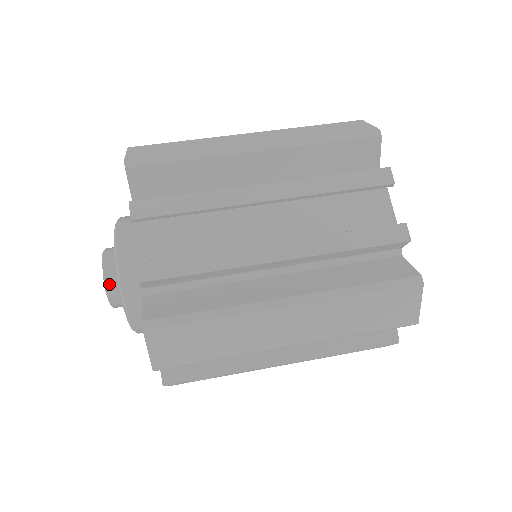
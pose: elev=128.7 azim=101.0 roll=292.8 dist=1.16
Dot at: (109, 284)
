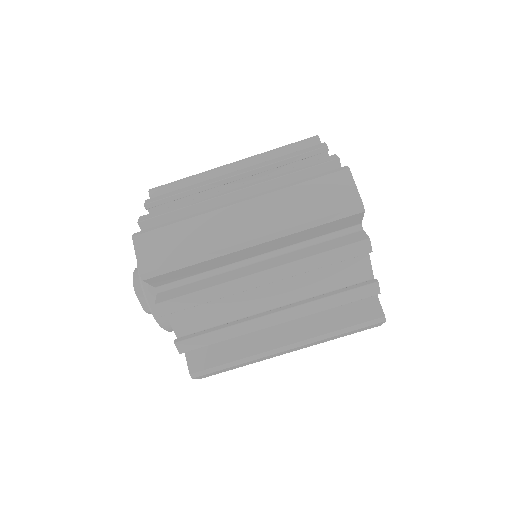
Dot at: (148, 310)
